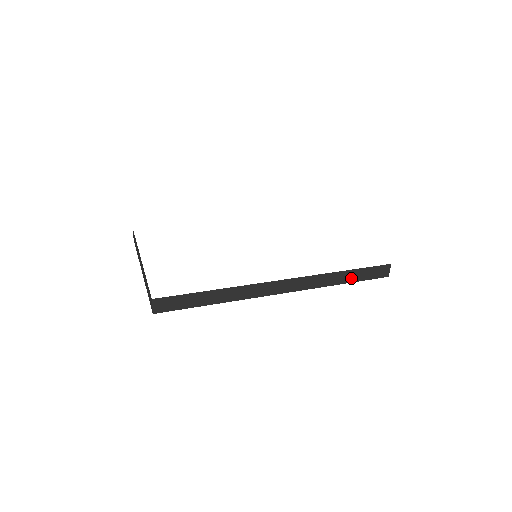
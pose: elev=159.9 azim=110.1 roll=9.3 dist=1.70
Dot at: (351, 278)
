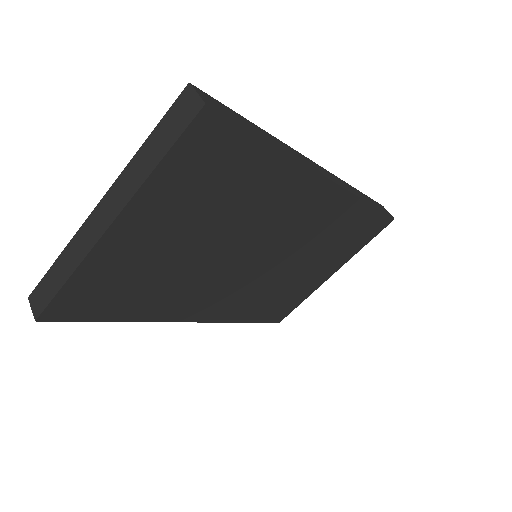
Dot at: (371, 203)
